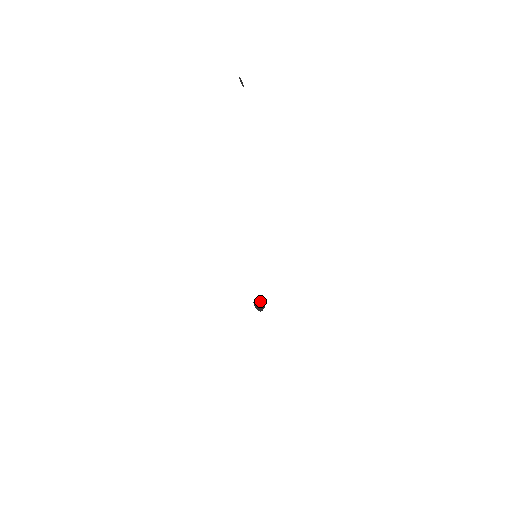
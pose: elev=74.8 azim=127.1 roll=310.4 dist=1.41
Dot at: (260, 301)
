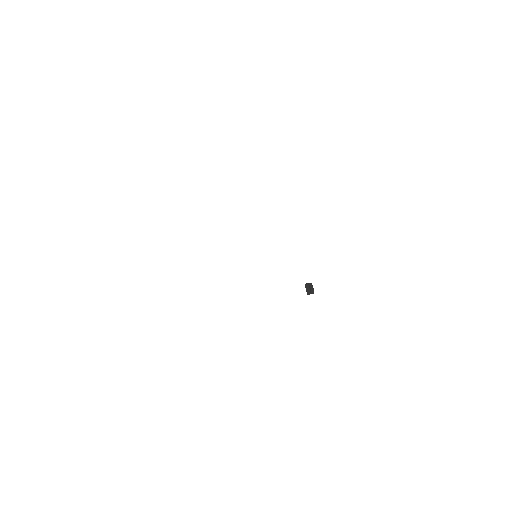
Dot at: (309, 287)
